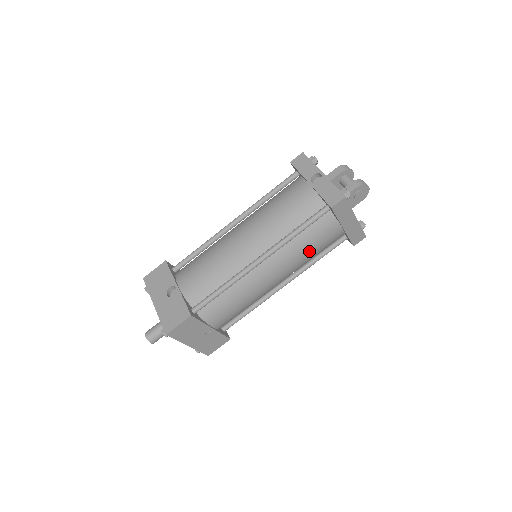
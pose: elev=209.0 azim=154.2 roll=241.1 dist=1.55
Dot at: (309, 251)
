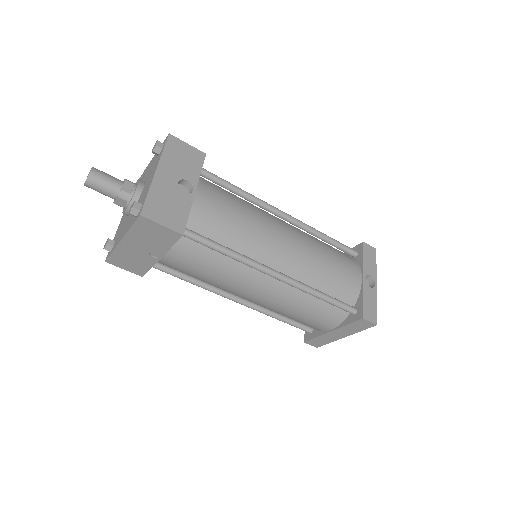
Dot at: (297, 313)
